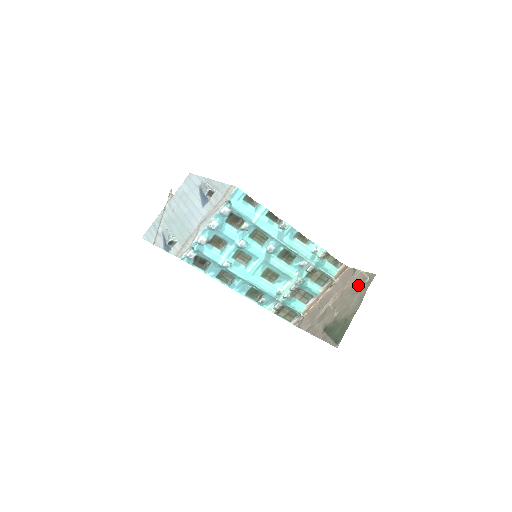
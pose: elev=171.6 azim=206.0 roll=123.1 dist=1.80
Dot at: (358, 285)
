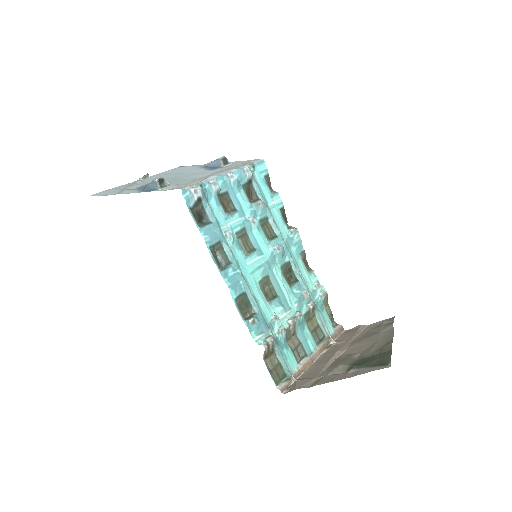
Dot at: (374, 329)
